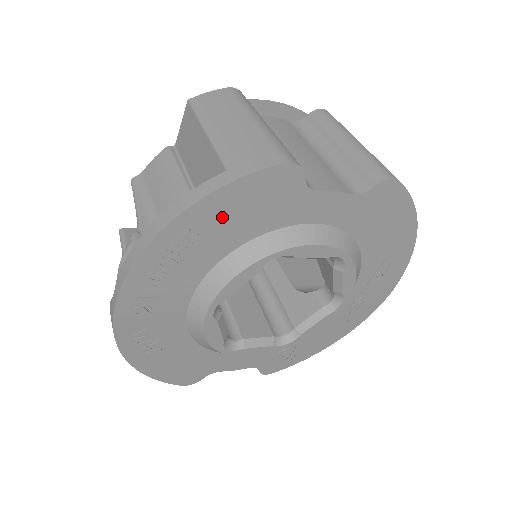
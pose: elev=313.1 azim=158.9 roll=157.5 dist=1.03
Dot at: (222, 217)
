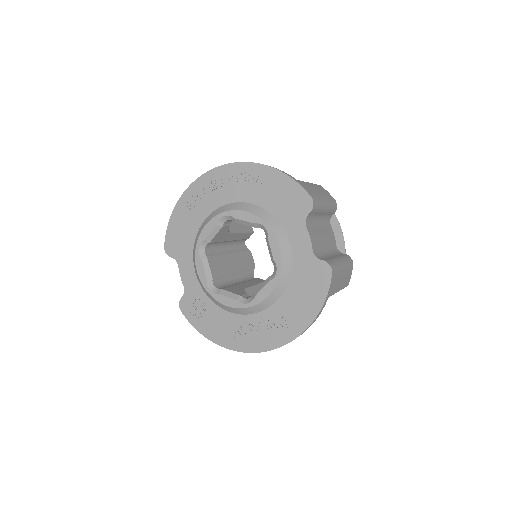
Dot at: (275, 187)
